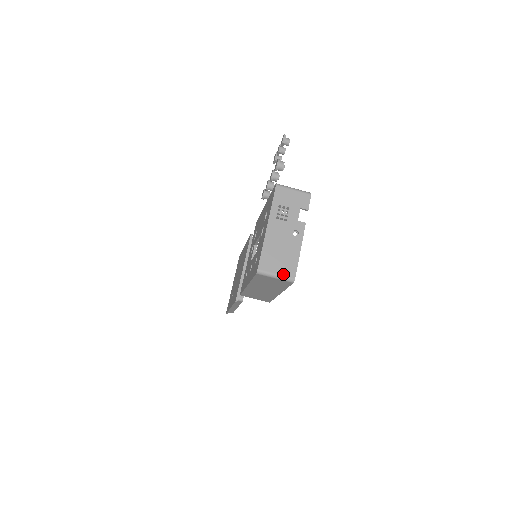
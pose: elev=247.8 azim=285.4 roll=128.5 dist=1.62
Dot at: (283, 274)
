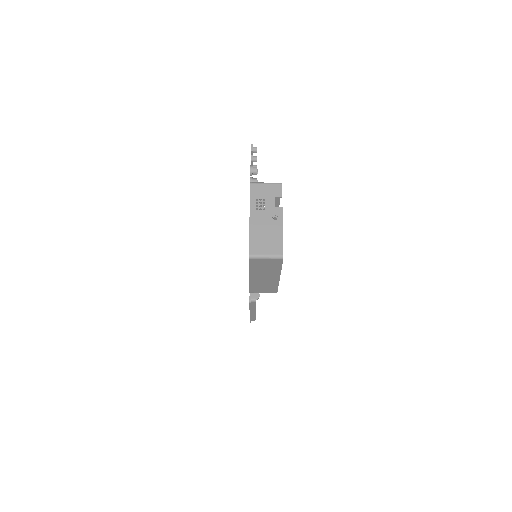
Dot at: (272, 254)
